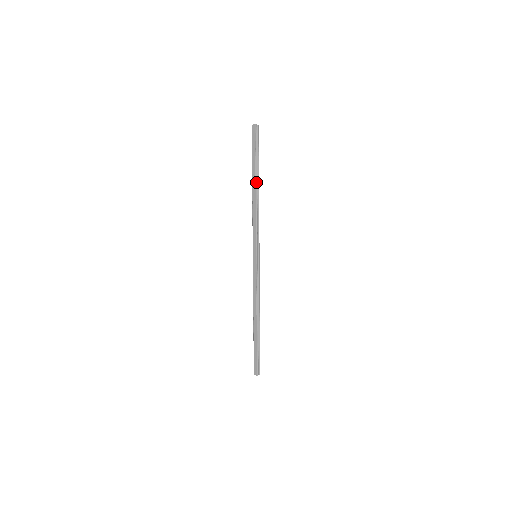
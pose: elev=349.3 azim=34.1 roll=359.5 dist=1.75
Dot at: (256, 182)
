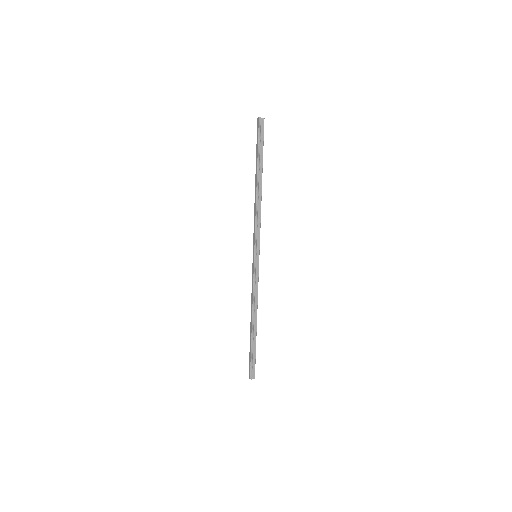
Dot at: (257, 178)
